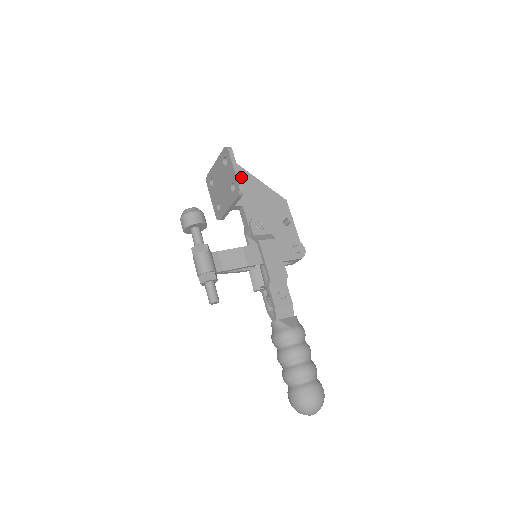
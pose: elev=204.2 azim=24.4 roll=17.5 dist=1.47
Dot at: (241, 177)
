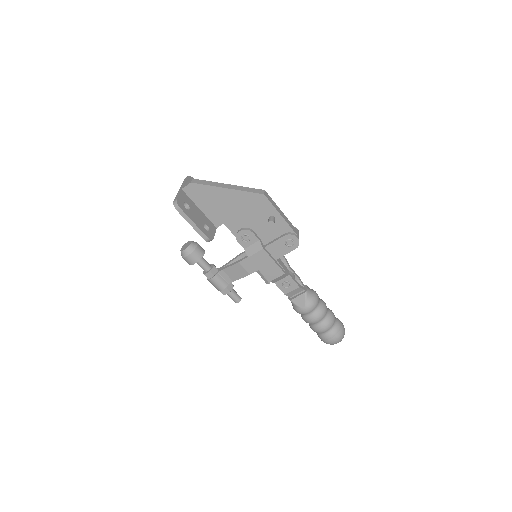
Dot at: (209, 196)
